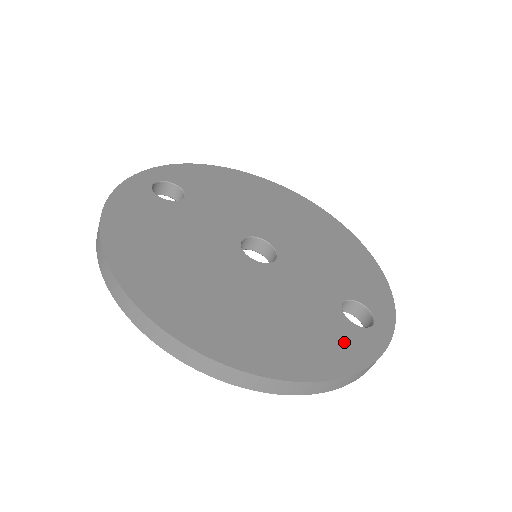
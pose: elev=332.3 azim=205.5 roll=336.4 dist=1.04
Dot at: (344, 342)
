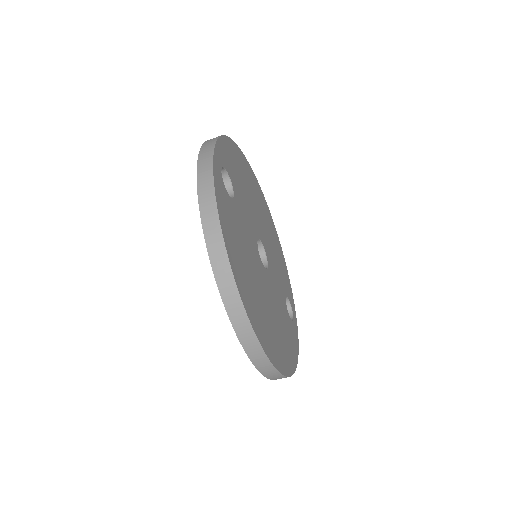
Dot at: (292, 336)
